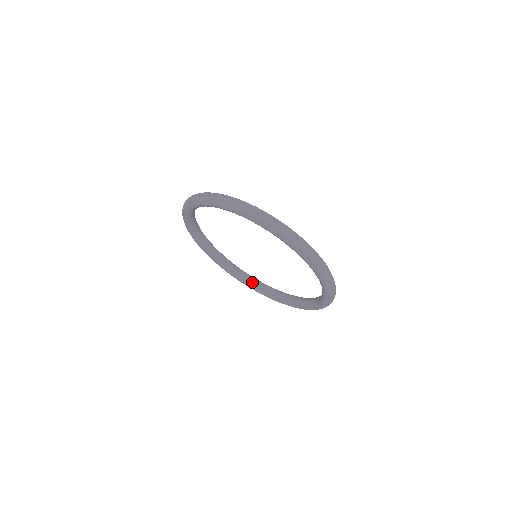
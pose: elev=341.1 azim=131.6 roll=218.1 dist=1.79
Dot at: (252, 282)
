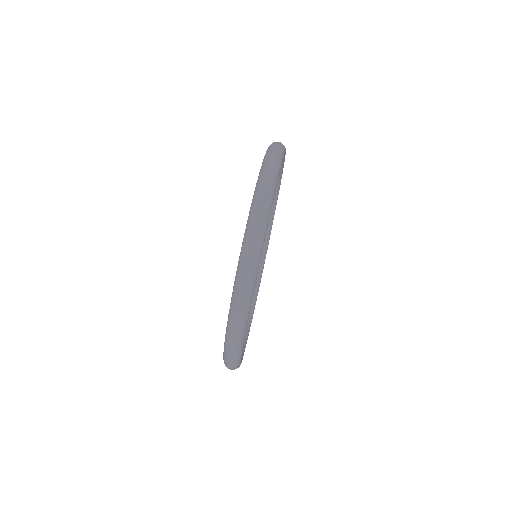
Dot at: occluded
